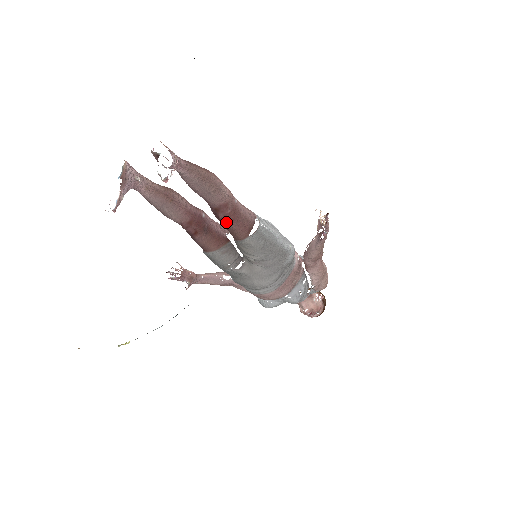
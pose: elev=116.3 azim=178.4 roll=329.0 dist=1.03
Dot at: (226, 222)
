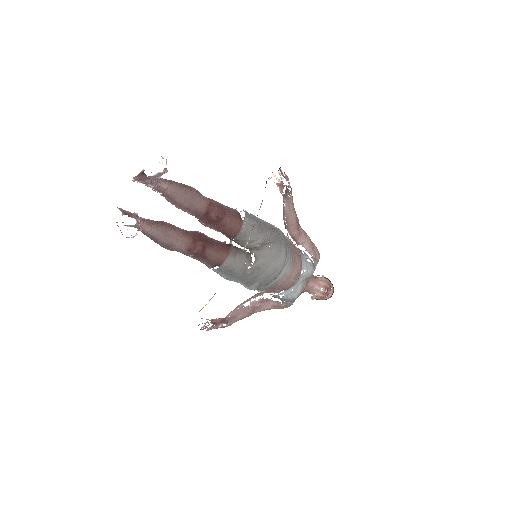
Dot at: (220, 219)
